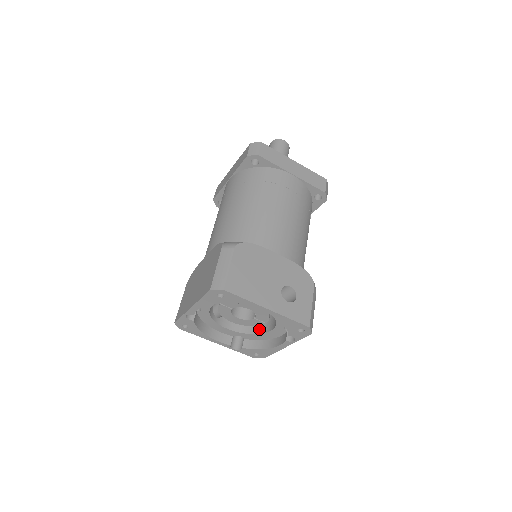
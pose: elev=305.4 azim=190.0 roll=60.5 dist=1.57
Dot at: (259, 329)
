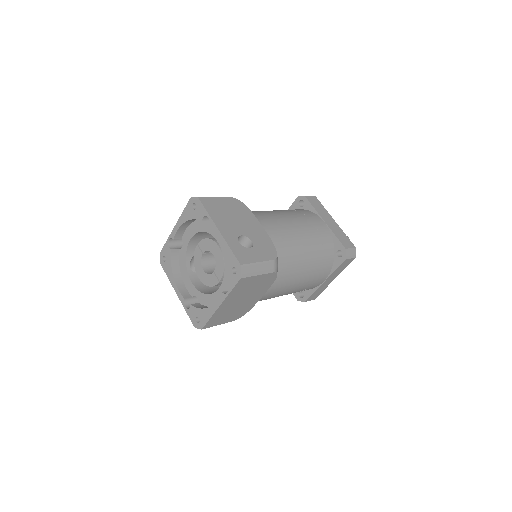
Dot at: occluded
